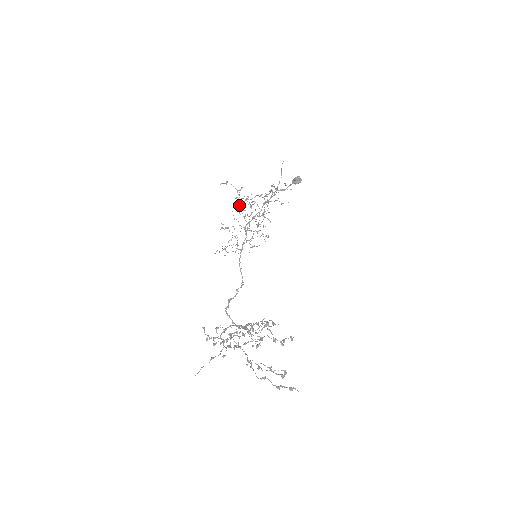
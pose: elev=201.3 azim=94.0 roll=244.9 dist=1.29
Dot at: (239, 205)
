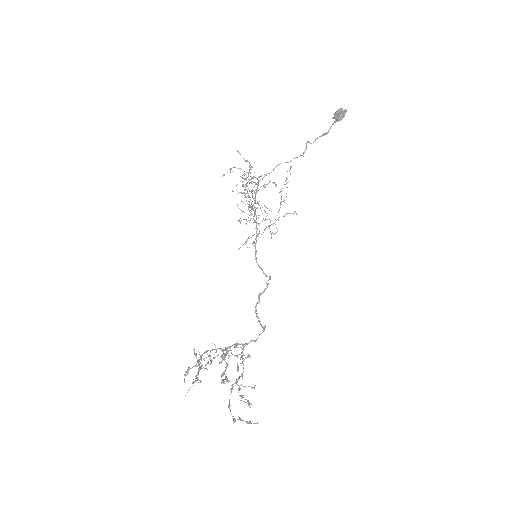
Dot at: occluded
